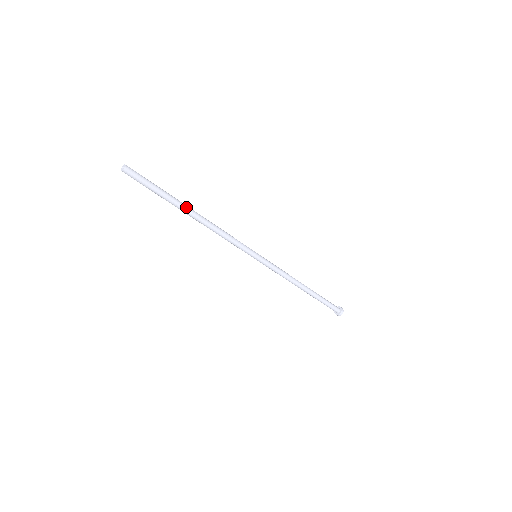
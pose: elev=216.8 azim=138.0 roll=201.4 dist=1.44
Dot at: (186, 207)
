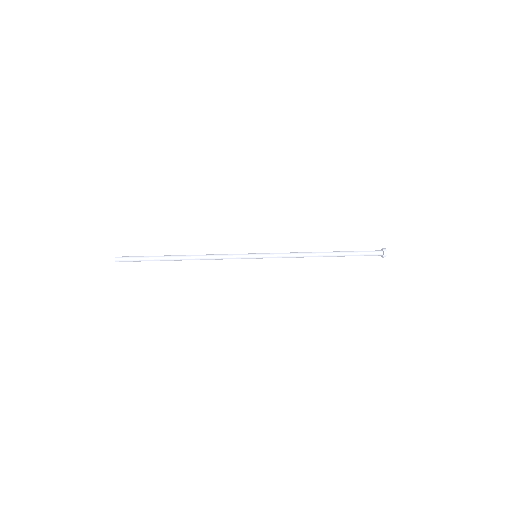
Dot at: (172, 260)
